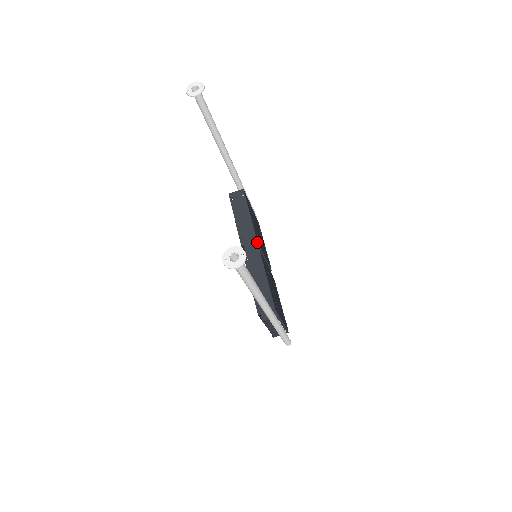
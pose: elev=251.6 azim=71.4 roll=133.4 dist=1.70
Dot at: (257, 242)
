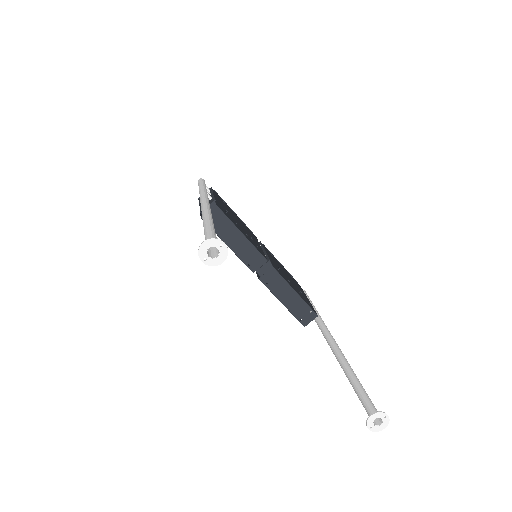
Dot at: occluded
